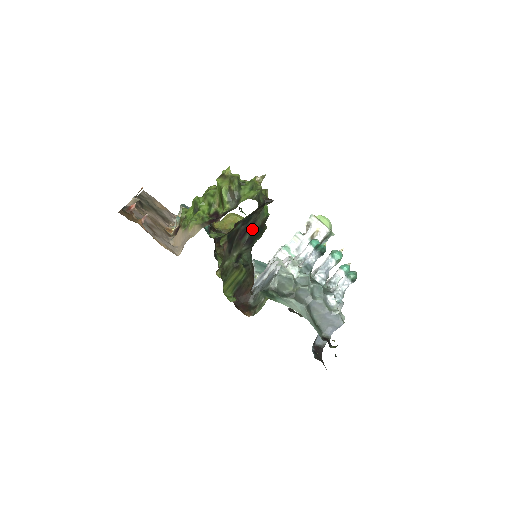
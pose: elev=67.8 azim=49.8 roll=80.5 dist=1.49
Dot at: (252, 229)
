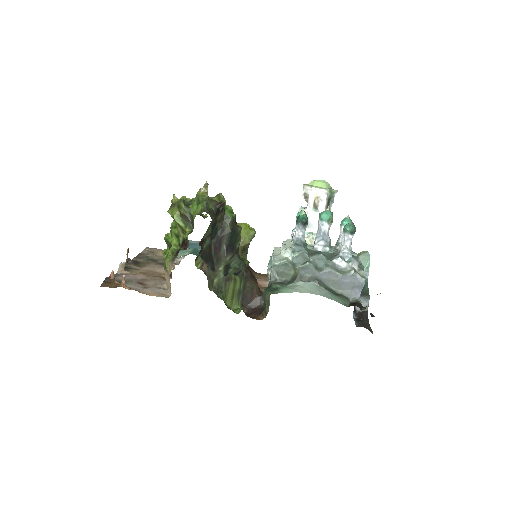
Dot at: (225, 237)
